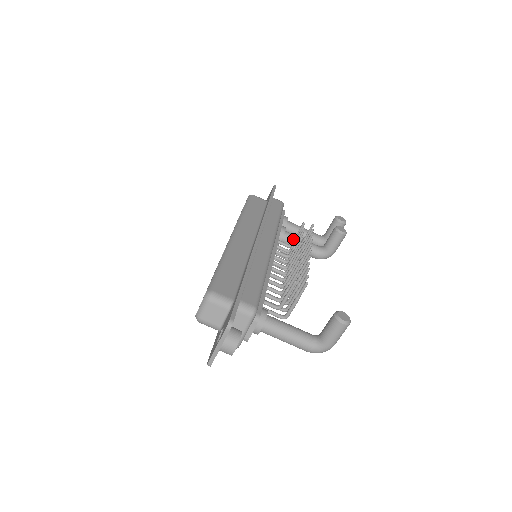
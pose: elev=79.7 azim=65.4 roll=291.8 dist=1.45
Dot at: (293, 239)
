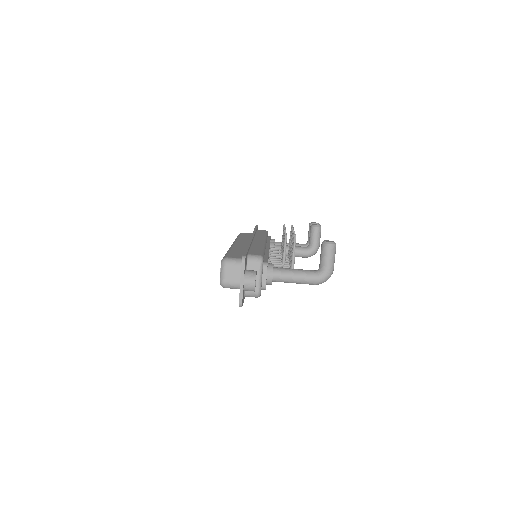
Dot at: occluded
